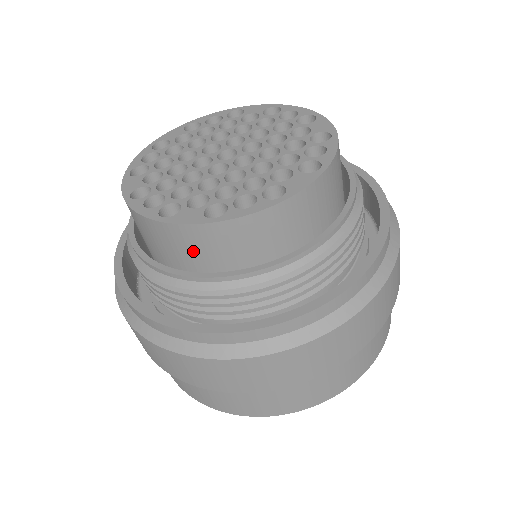
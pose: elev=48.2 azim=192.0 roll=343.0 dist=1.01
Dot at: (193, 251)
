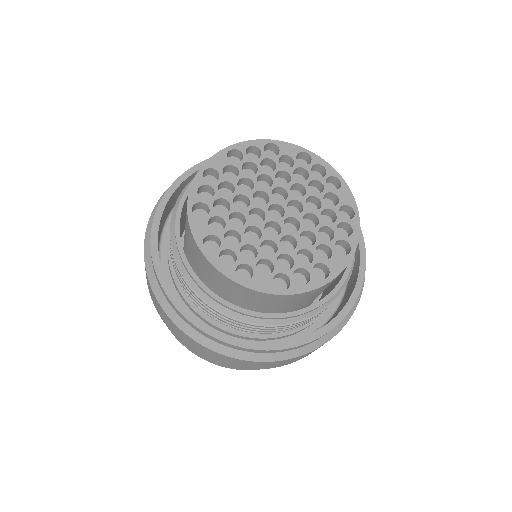
Dot at: (254, 300)
